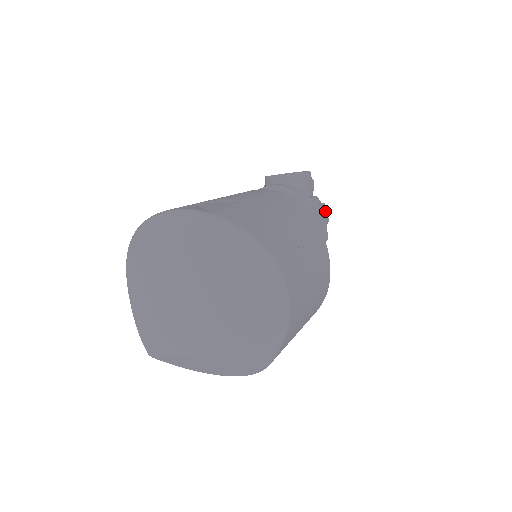
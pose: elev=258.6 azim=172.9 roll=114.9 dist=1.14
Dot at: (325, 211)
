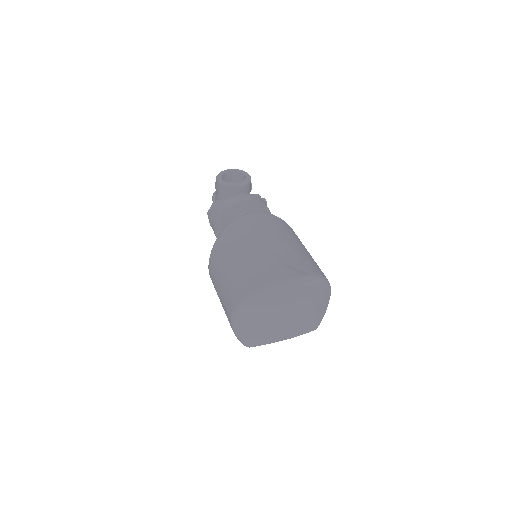
Dot at: occluded
